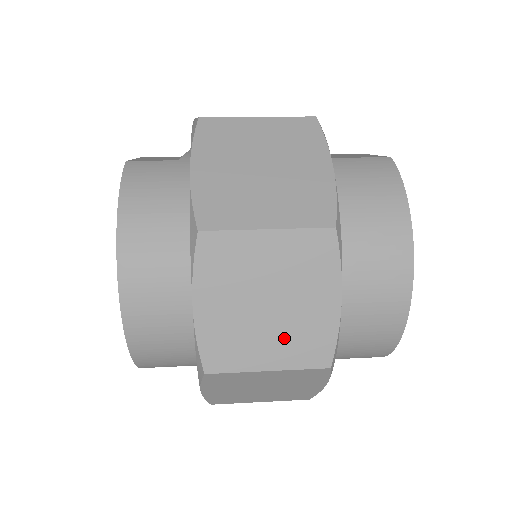
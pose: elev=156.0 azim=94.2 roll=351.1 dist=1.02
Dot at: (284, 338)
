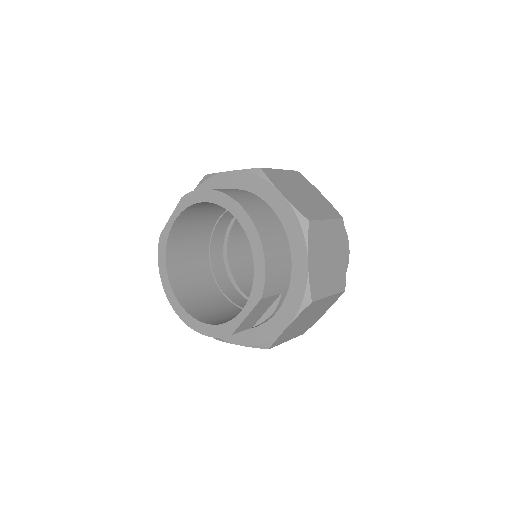
Dot at: (319, 206)
